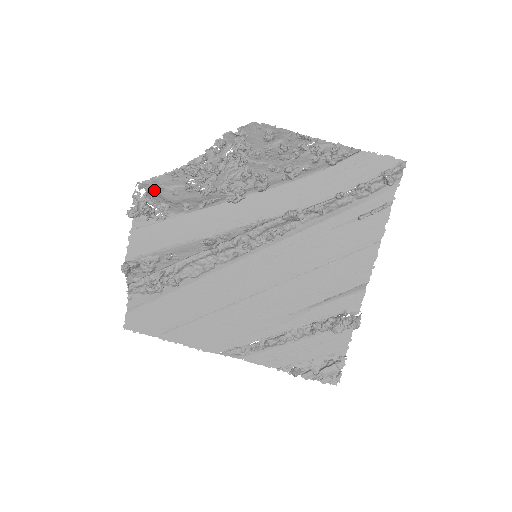
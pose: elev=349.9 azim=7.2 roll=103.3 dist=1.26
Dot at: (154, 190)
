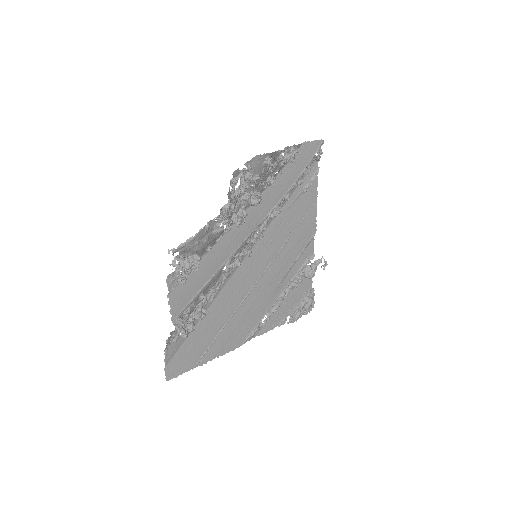
Dot at: (188, 249)
